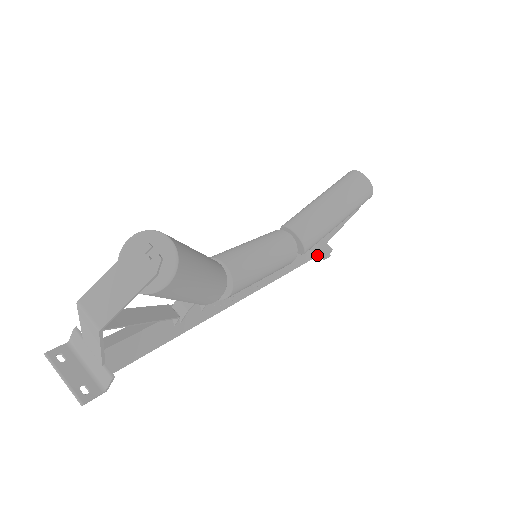
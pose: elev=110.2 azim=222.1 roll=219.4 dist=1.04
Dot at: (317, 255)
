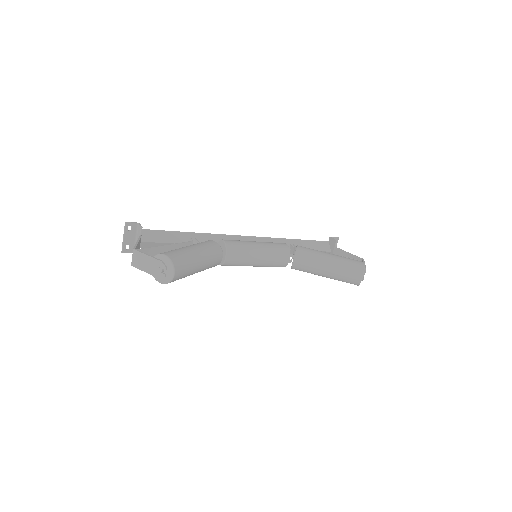
Dot at: occluded
